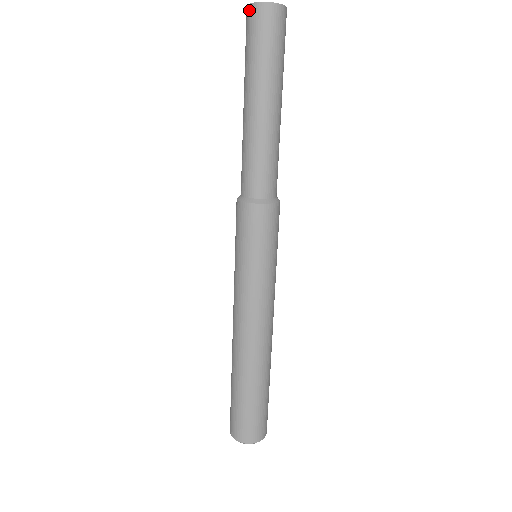
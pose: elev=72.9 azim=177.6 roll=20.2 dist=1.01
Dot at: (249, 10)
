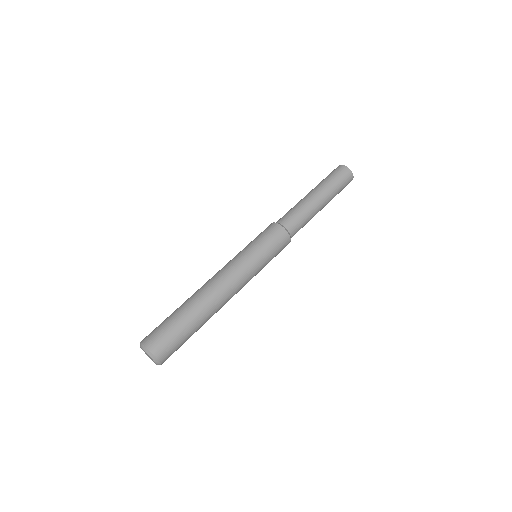
Dot at: occluded
